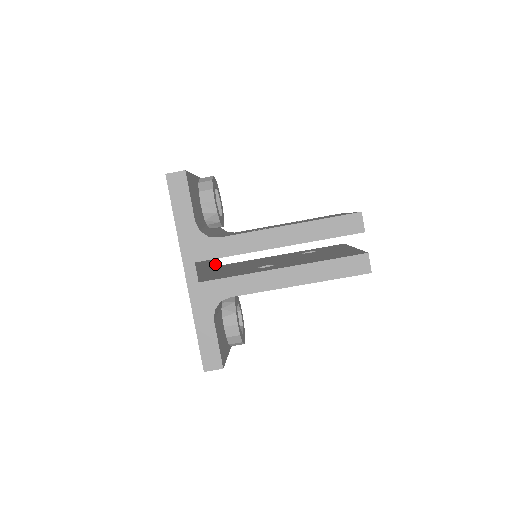
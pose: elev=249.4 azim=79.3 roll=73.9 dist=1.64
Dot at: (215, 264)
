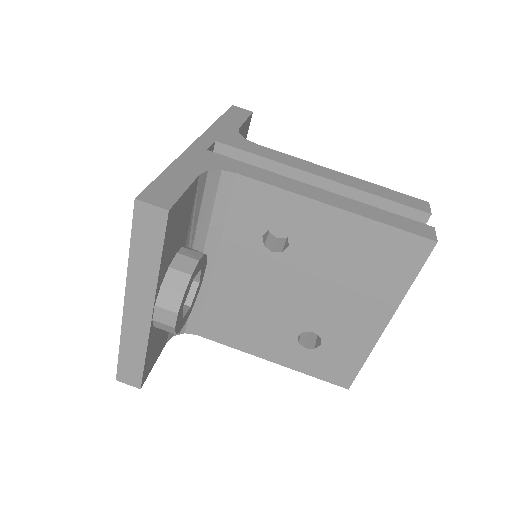
Dot at: occluded
